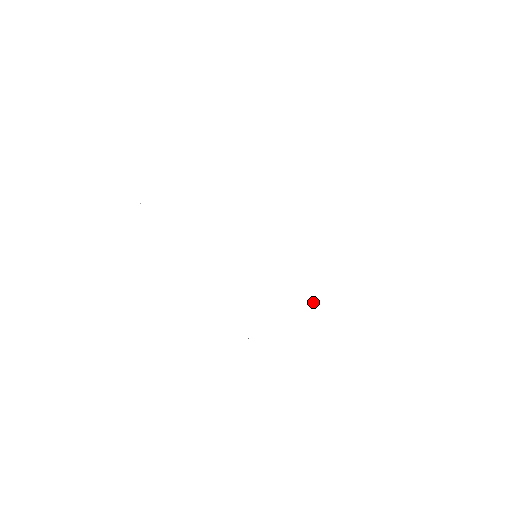
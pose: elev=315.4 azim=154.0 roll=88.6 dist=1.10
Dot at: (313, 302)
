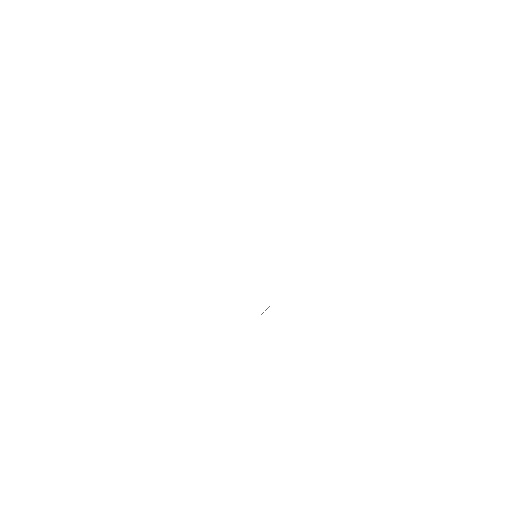
Dot at: occluded
